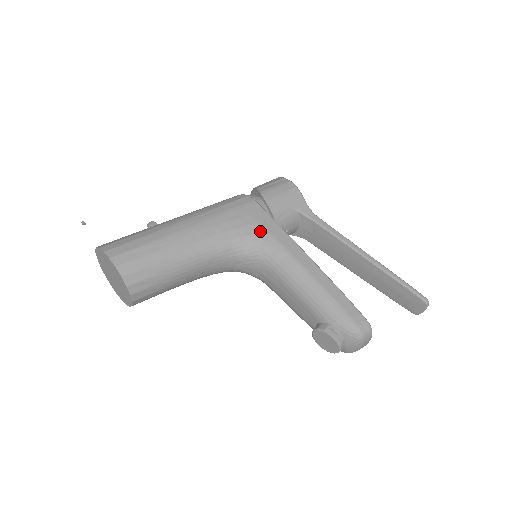
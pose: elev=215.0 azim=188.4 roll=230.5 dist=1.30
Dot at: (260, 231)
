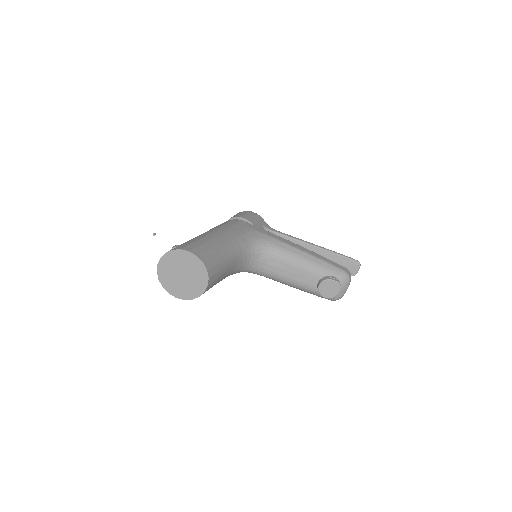
Dot at: (259, 234)
